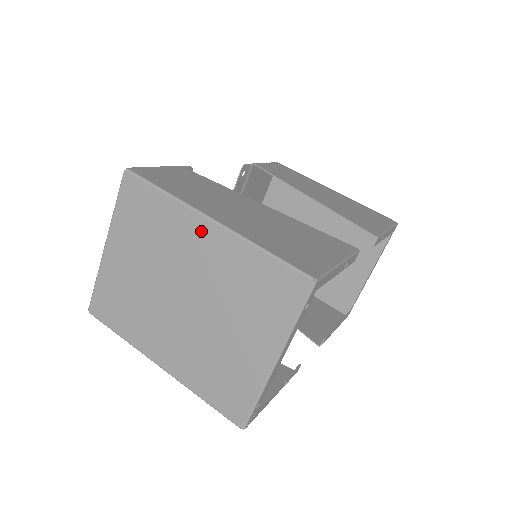
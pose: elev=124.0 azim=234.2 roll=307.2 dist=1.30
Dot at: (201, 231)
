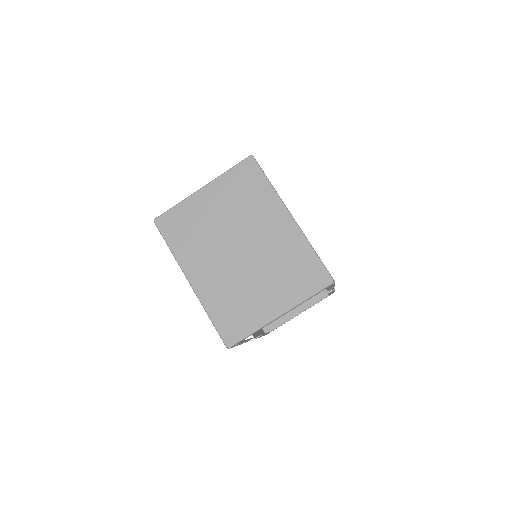
Dot at: (280, 218)
